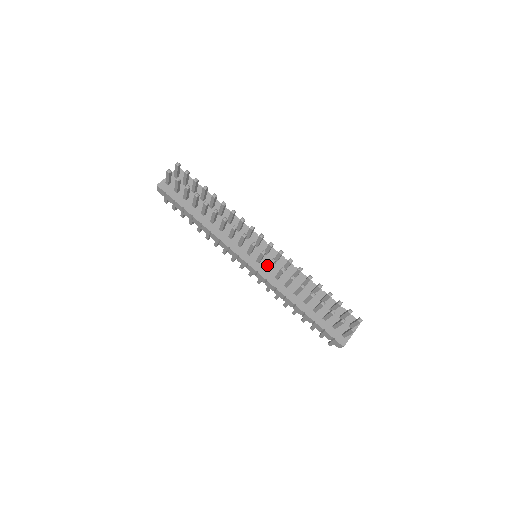
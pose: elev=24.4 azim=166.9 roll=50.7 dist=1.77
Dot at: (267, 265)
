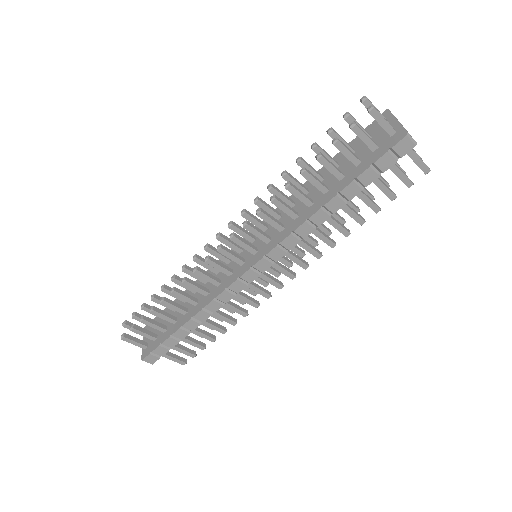
Dot at: occluded
